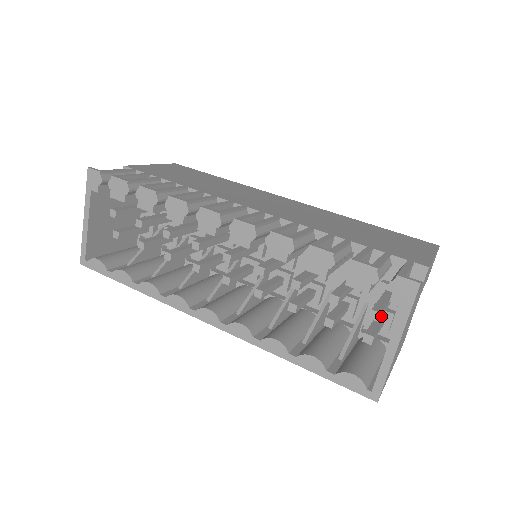
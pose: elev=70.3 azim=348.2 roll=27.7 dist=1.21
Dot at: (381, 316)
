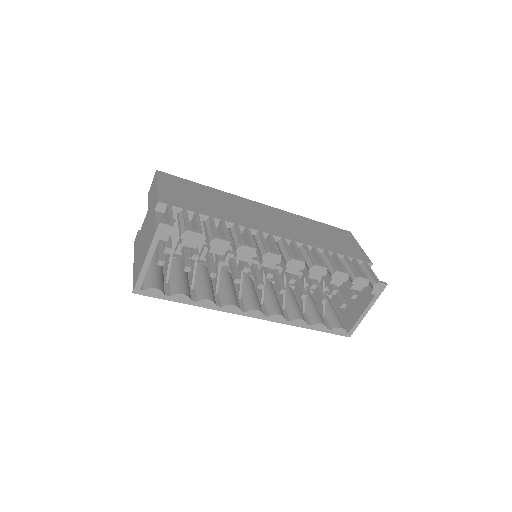
Dot at: occluded
